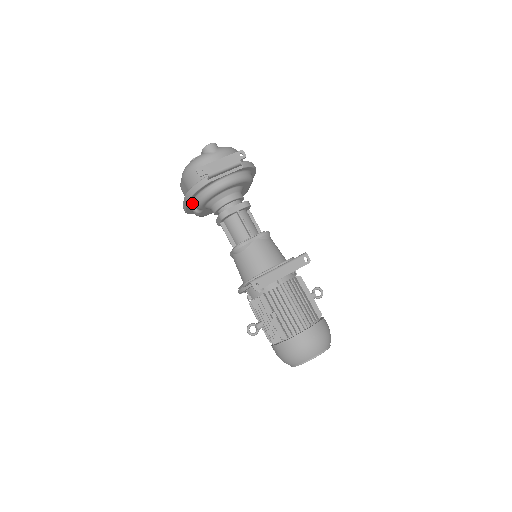
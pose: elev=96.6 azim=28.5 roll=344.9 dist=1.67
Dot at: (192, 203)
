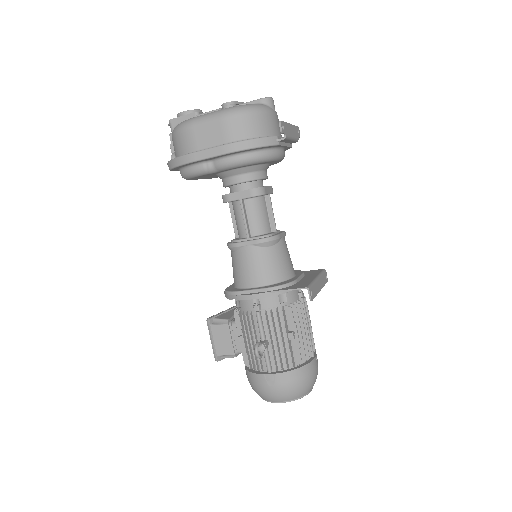
Dot at: (217, 157)
